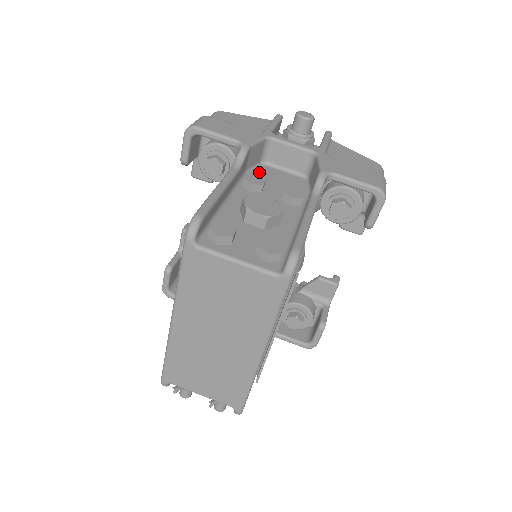
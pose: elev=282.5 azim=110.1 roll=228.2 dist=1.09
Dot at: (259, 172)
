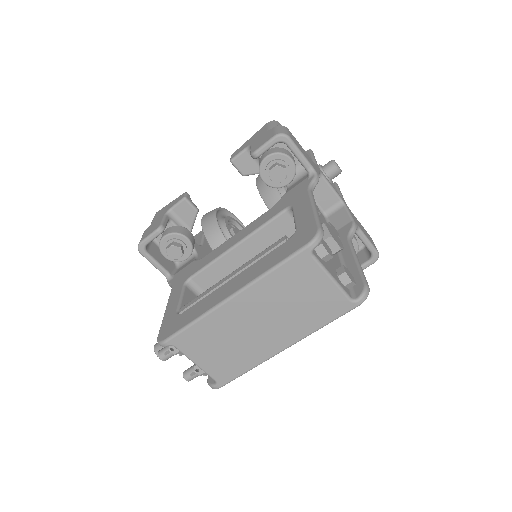
Dot at: occluded
